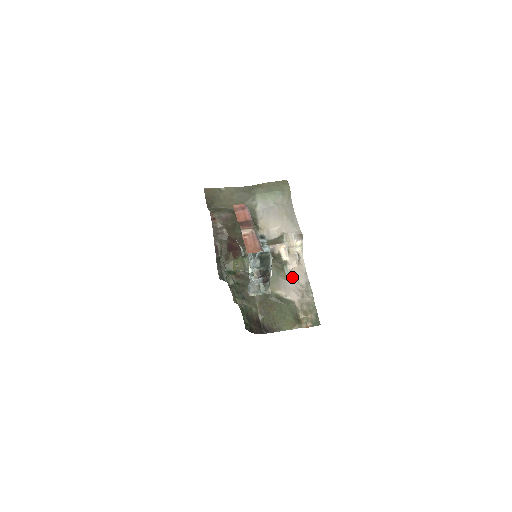
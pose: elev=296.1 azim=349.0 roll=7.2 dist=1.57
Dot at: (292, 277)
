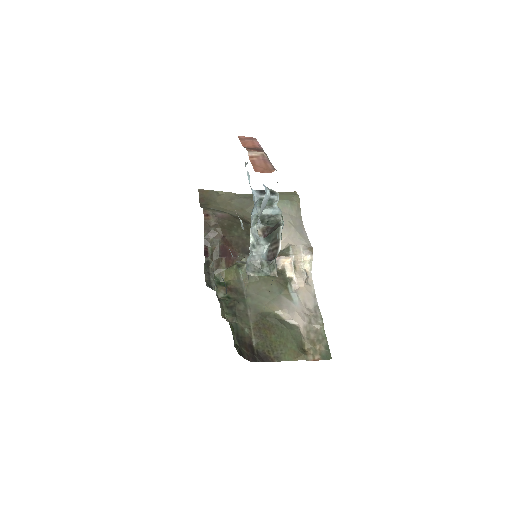
Dot at: (297, 297)
